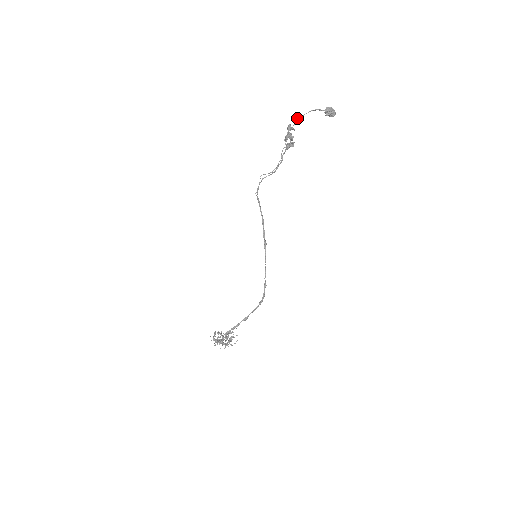
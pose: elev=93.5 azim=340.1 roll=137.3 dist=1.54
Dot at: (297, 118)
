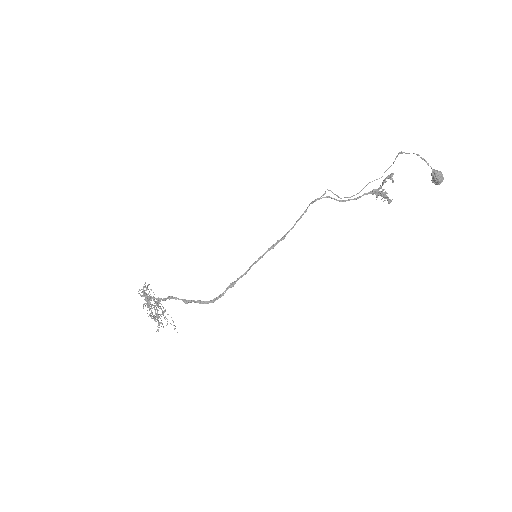
Dot at: (399, 153)
